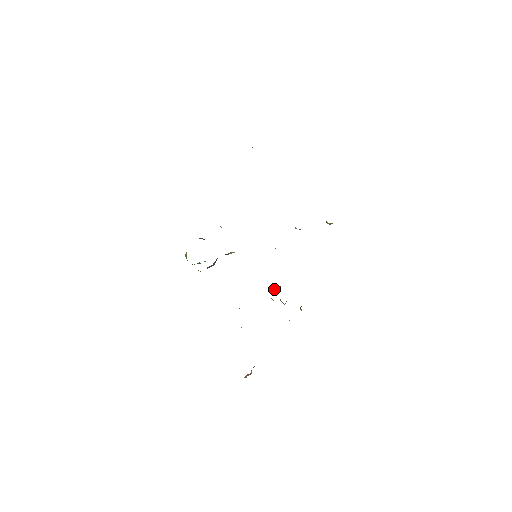
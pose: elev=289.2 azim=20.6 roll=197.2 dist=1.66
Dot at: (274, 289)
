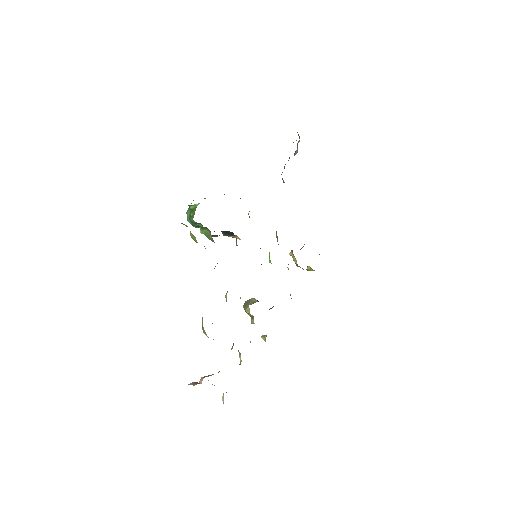
Dot at: (254, 301)
